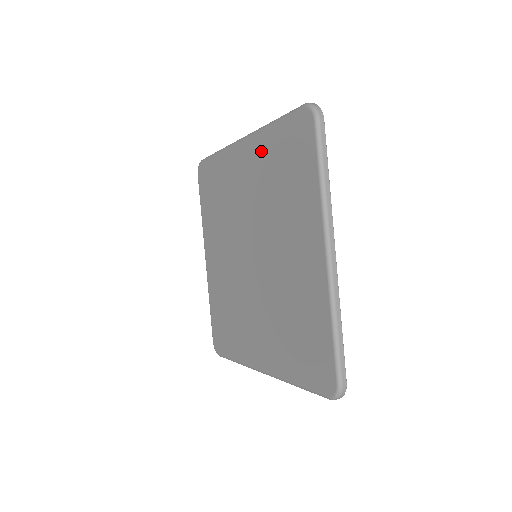
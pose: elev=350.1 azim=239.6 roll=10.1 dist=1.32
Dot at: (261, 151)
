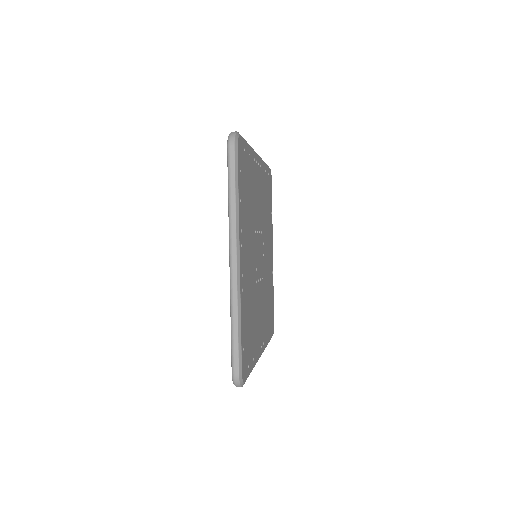
Dot at: occluded
